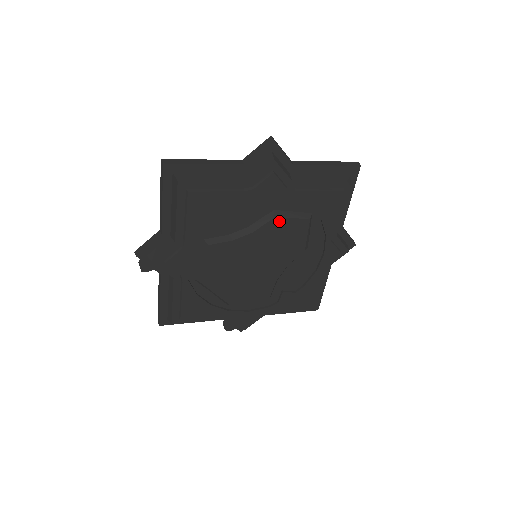
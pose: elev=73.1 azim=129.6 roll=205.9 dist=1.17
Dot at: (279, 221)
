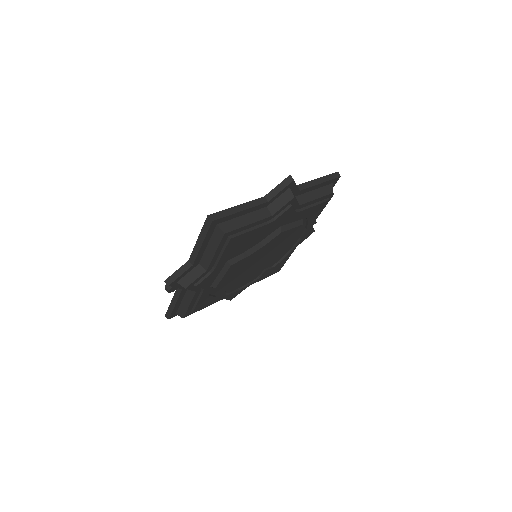
Dot at: (283, 233)
